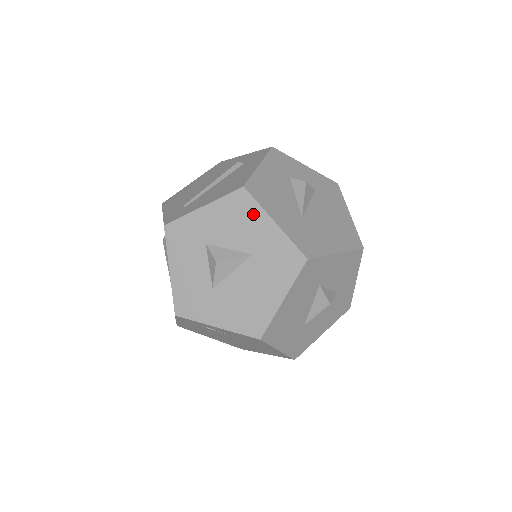
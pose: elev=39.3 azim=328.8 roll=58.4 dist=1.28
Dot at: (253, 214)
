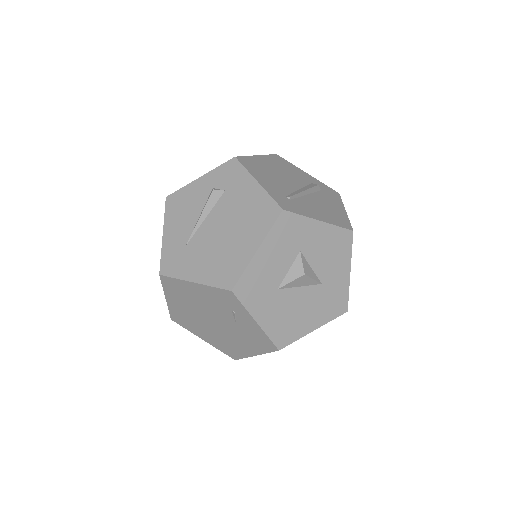
Dot at: (344, 255)
